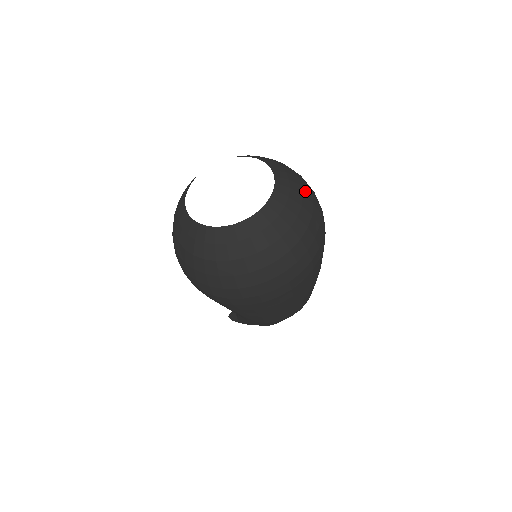
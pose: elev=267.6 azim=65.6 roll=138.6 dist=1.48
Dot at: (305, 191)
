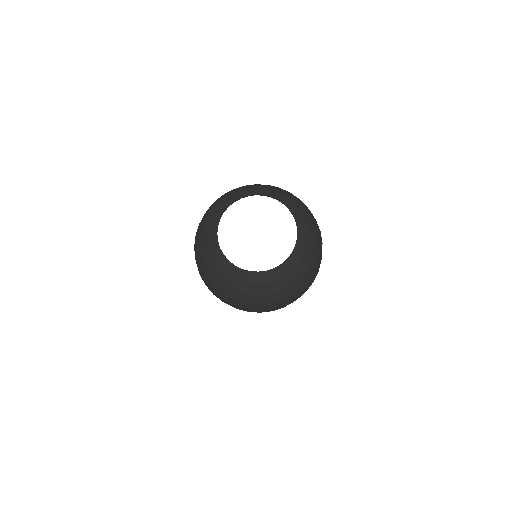
Dot at: (315, 252)
